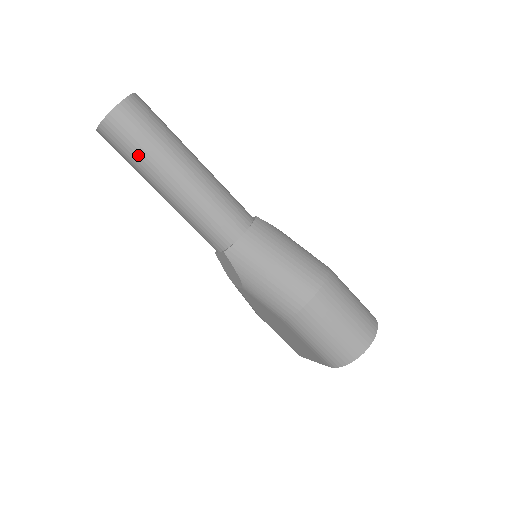
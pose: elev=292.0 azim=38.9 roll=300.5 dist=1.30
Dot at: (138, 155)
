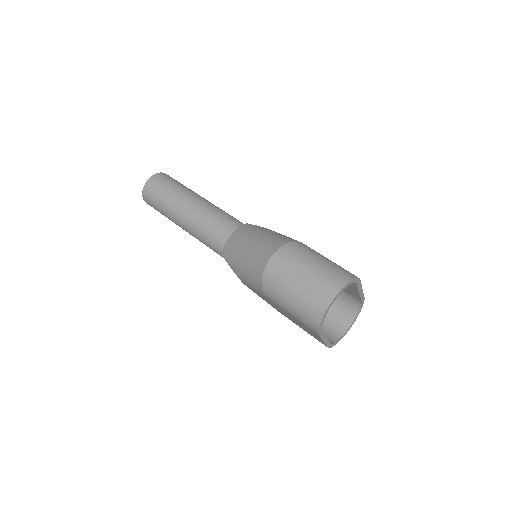
Dot at: (161, 206)
